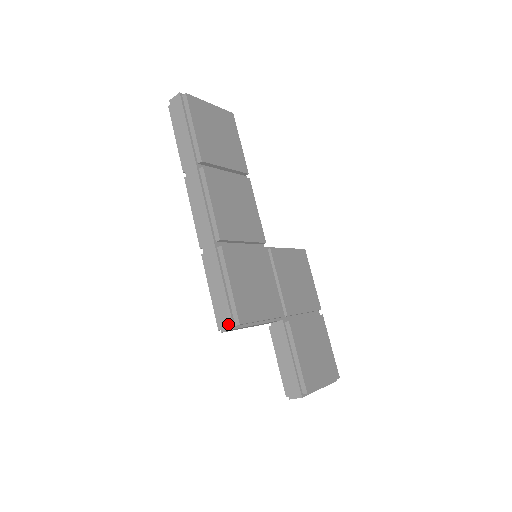
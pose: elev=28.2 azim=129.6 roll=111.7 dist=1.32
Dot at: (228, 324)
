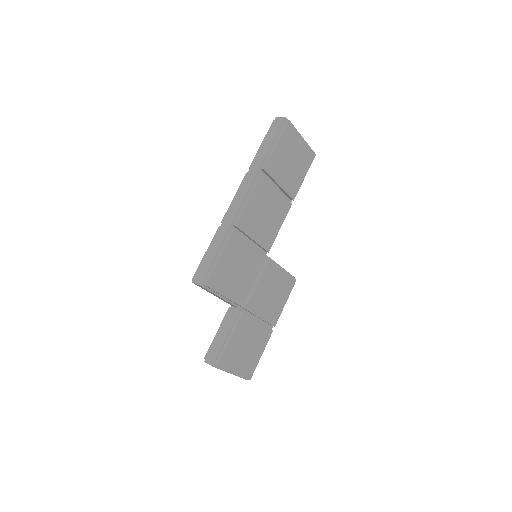
Dot at: (199, 280)
